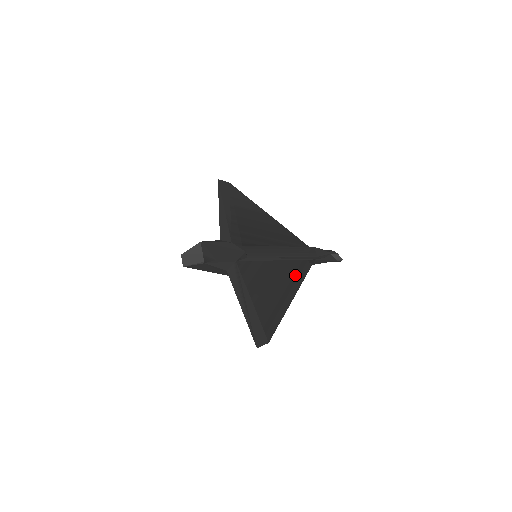
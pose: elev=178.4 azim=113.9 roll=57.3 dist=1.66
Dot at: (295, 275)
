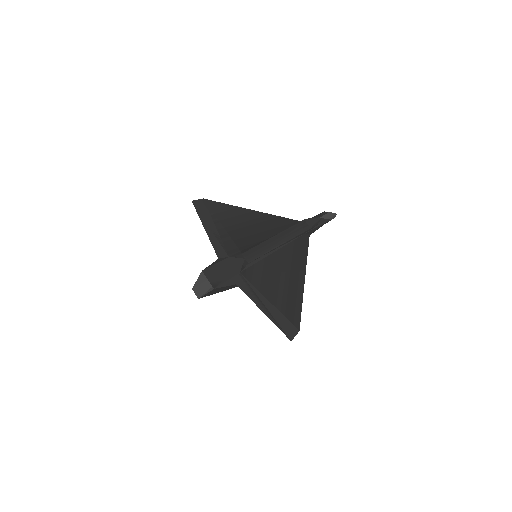
Dot at: (298, 256)
